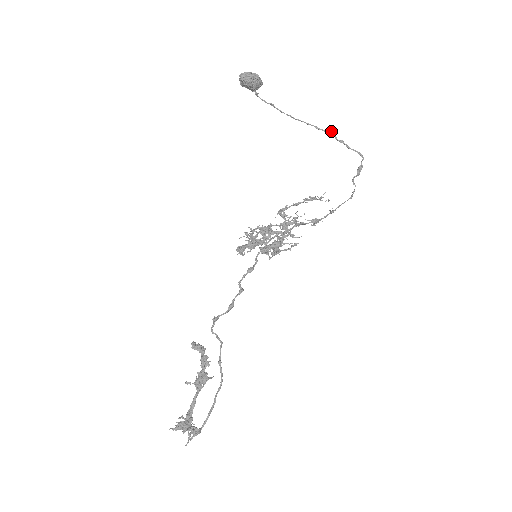
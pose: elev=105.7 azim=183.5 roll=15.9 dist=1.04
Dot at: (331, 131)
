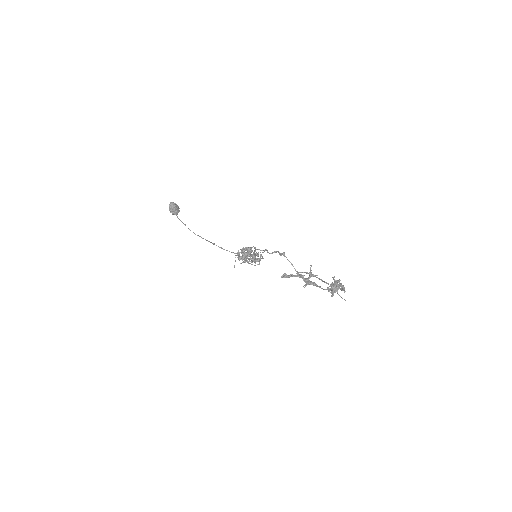
Dot at: (214, 243)
